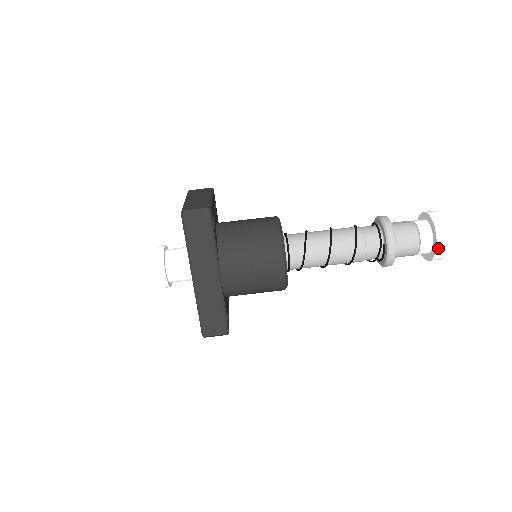
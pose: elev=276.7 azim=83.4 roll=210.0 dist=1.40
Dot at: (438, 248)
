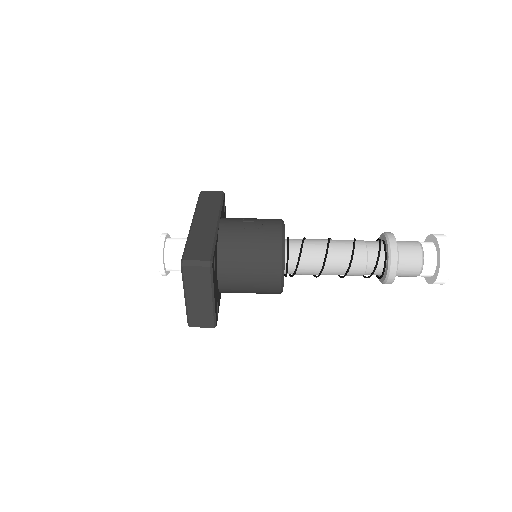
Dot at: (439, 240)
